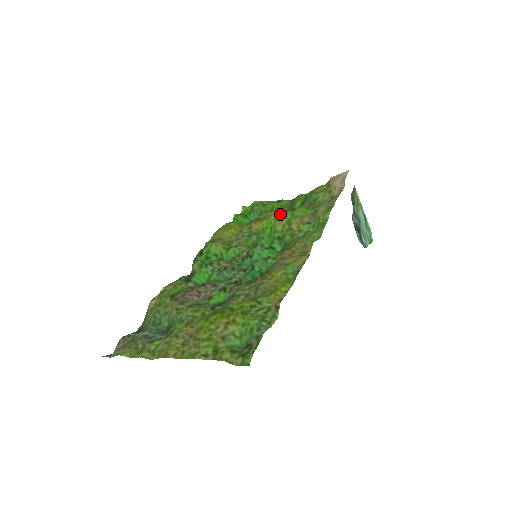
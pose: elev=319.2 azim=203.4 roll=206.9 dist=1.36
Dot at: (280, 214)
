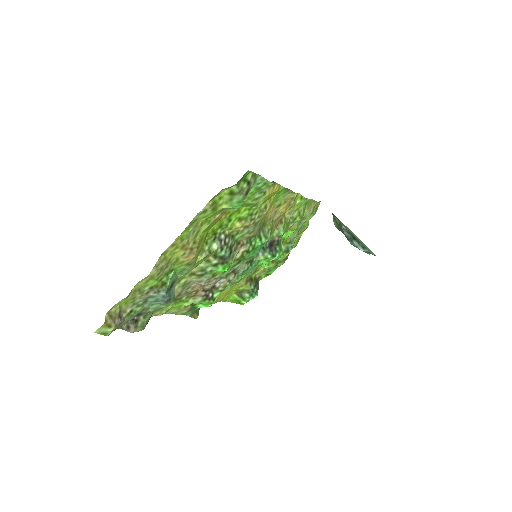
Dot at: occluded
